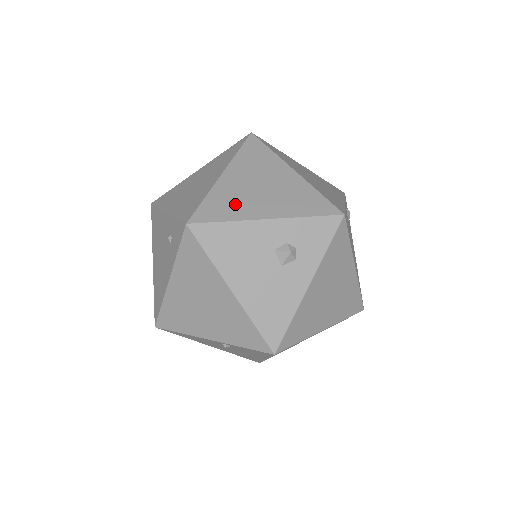
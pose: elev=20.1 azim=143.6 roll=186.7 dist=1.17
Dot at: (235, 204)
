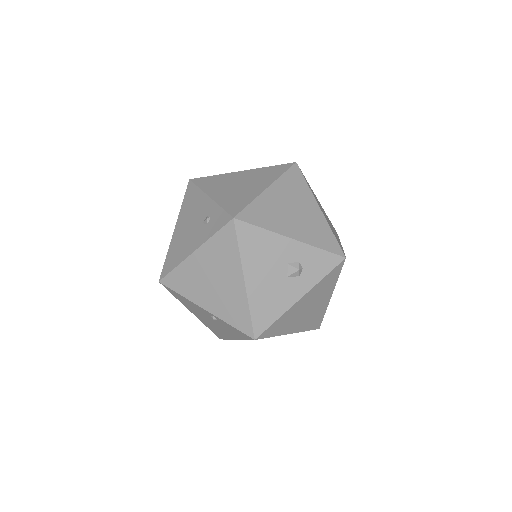
Dot at: (272, 217)
